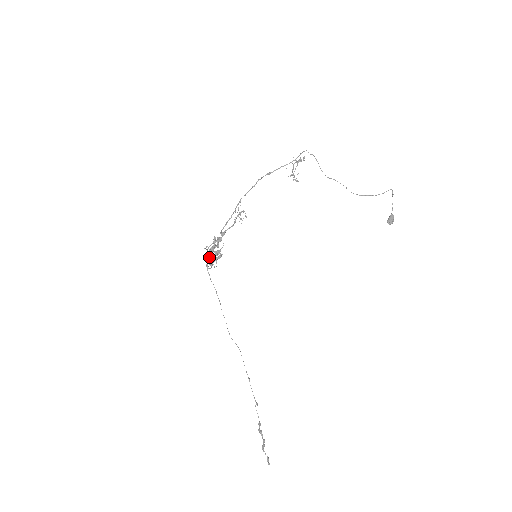
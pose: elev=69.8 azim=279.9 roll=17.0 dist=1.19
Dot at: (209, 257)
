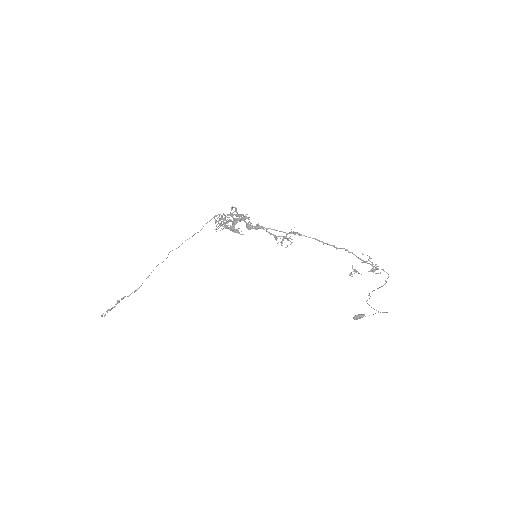
Dot at: (225, 220)
